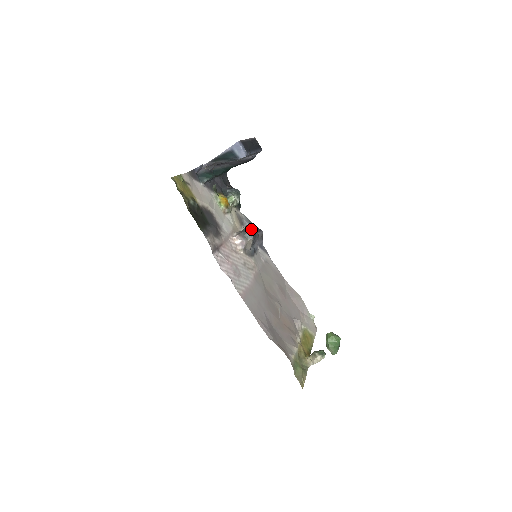
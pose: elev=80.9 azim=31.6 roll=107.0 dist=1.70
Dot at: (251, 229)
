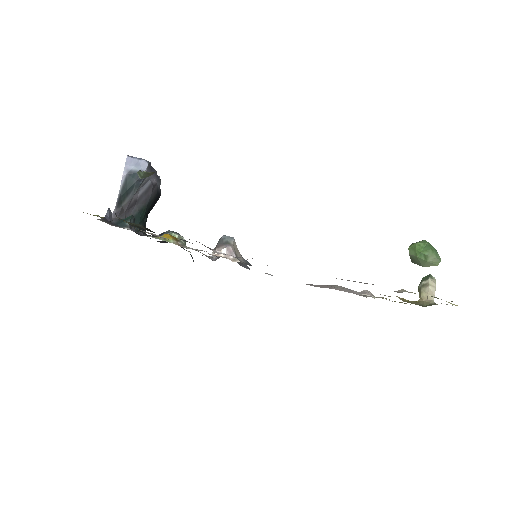
Dot at: occluded
